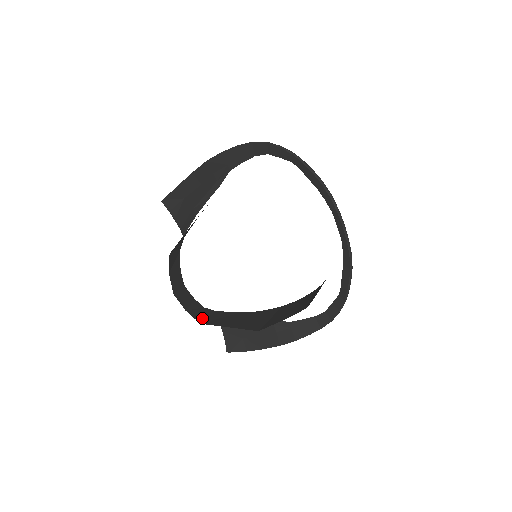
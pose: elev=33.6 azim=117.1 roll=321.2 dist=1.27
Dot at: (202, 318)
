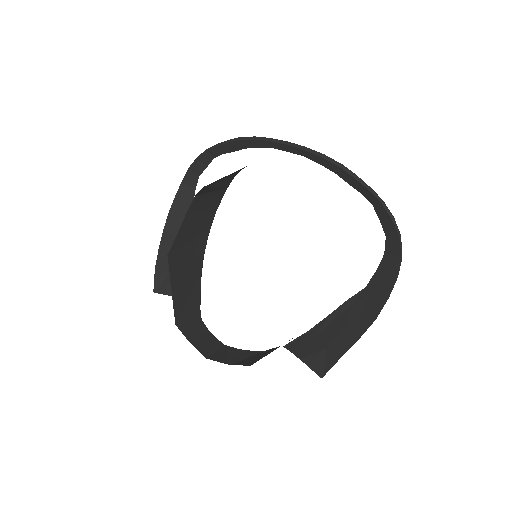
Dot at: (256, 360)
